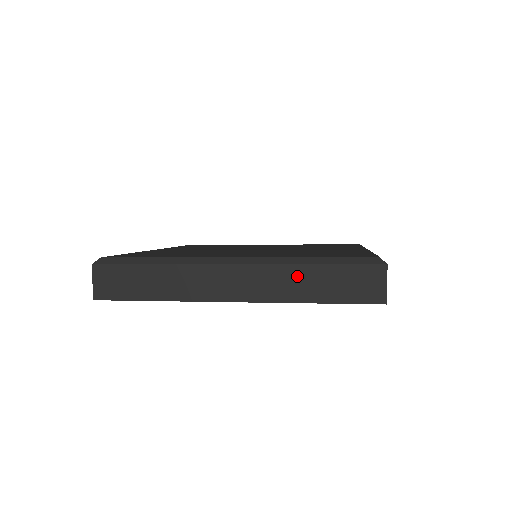
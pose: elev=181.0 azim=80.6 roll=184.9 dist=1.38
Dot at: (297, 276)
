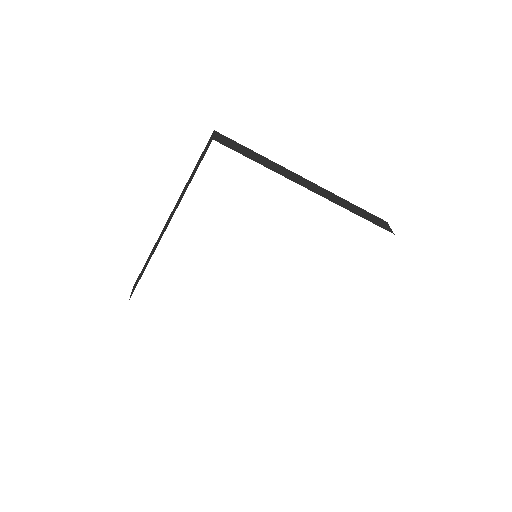
Dot at: (345, 202)
